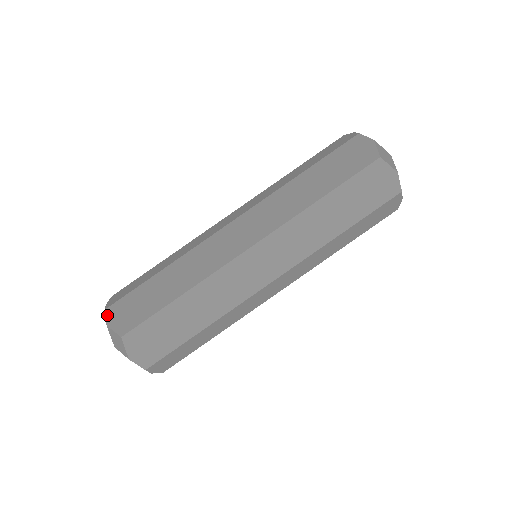
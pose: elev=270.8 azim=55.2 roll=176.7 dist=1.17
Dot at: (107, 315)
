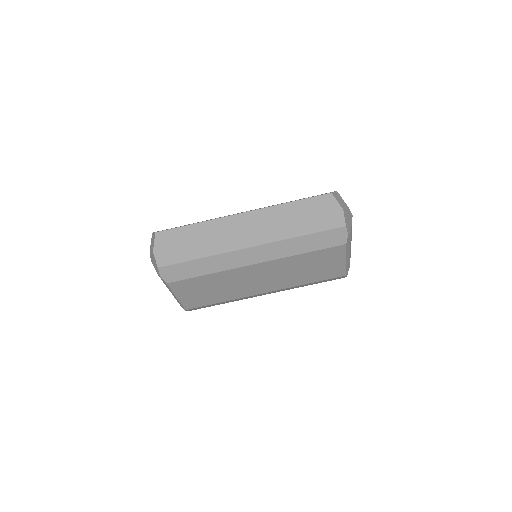
Dot at: occluded
